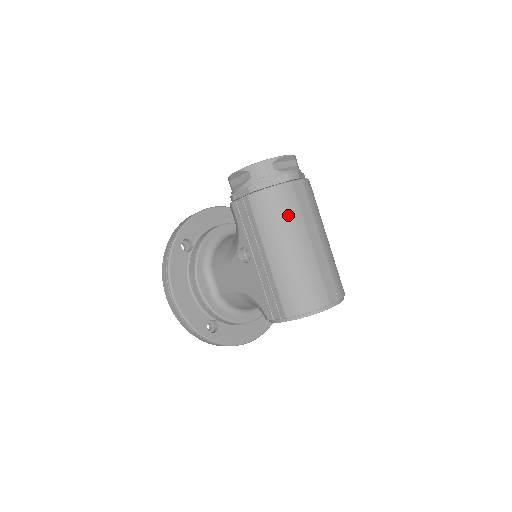
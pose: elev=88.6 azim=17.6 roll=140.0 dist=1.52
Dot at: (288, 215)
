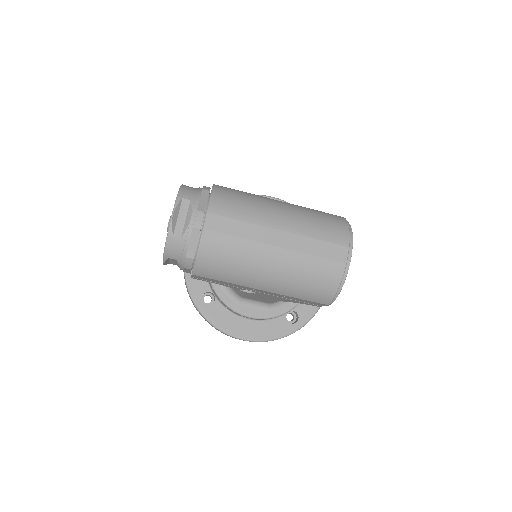
Dot at: (234, 255)
